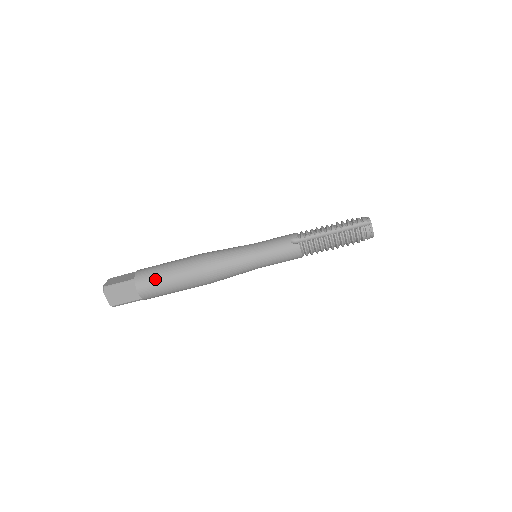
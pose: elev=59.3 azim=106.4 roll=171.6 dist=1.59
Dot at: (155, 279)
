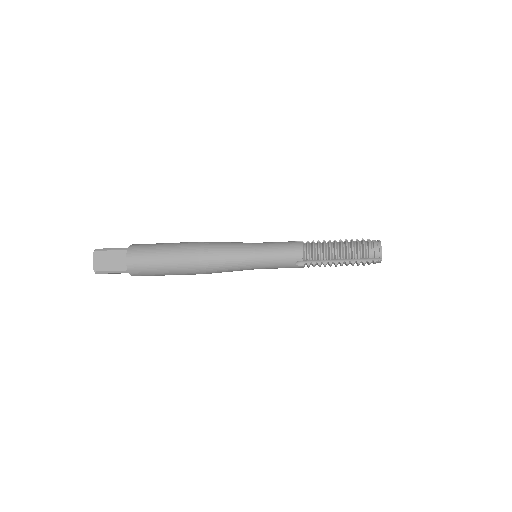
Dot at: (151, 274)
